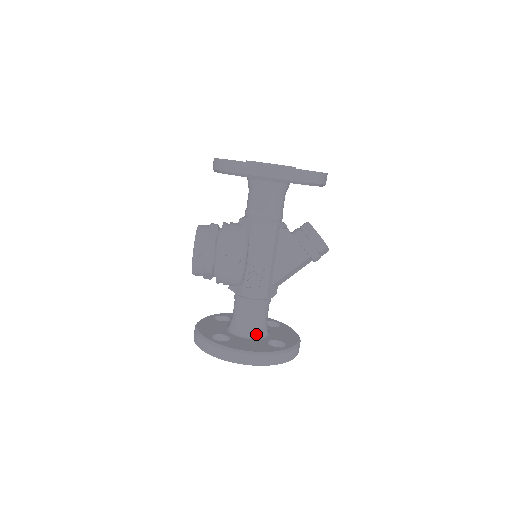
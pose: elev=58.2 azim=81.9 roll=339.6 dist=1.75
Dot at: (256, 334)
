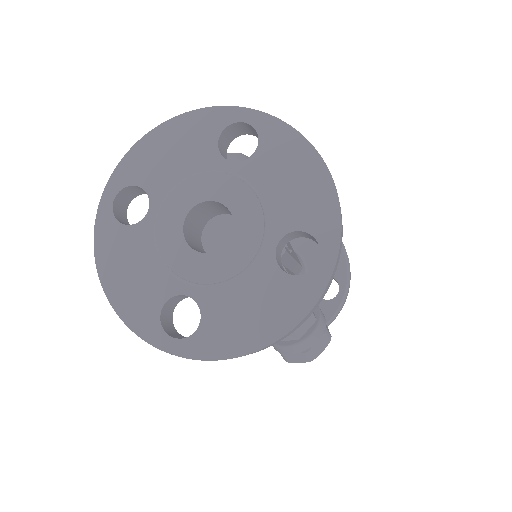
Dot at: occluded
